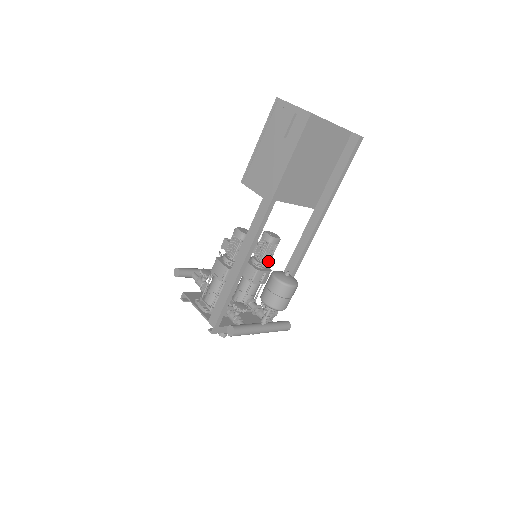
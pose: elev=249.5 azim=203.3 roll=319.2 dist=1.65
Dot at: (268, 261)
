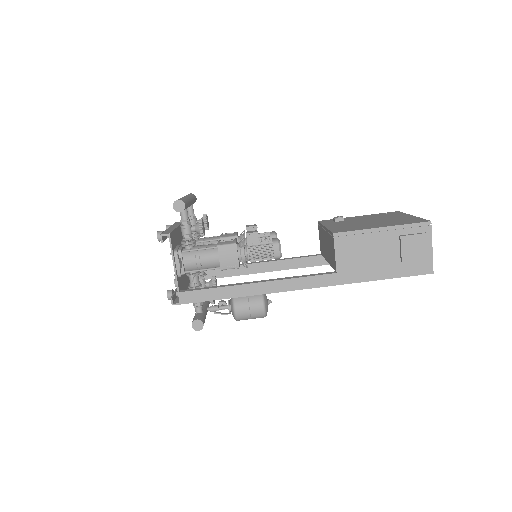
Dot at: occluded
